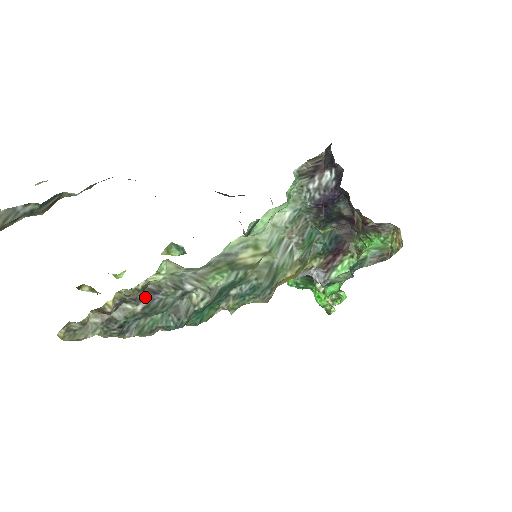
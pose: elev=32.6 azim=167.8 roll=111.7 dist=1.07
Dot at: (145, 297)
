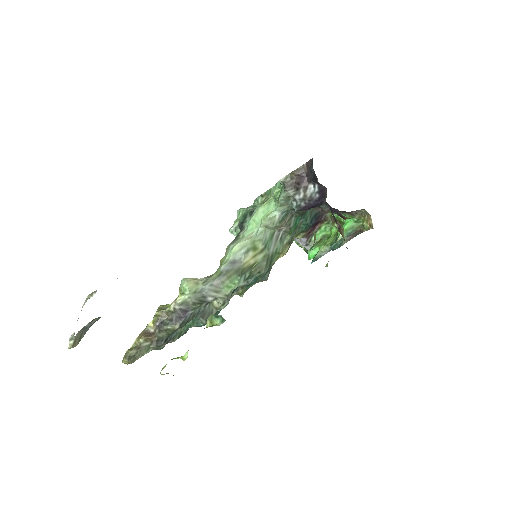
Dot at: (180, 318)
